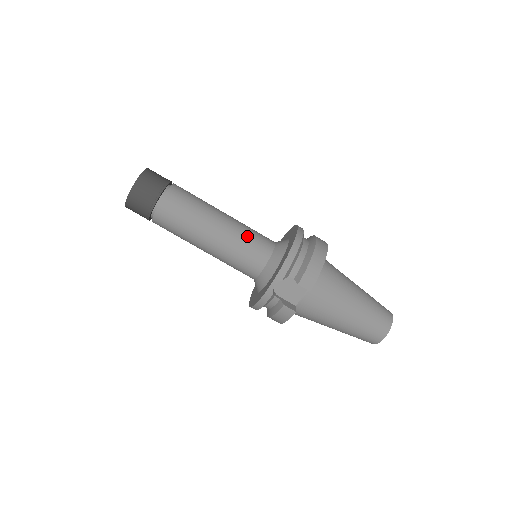
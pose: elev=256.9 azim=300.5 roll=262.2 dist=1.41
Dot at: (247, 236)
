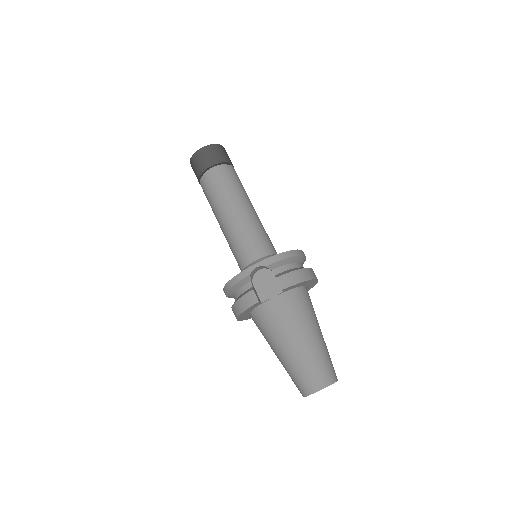
Dot at: (260, 230)
